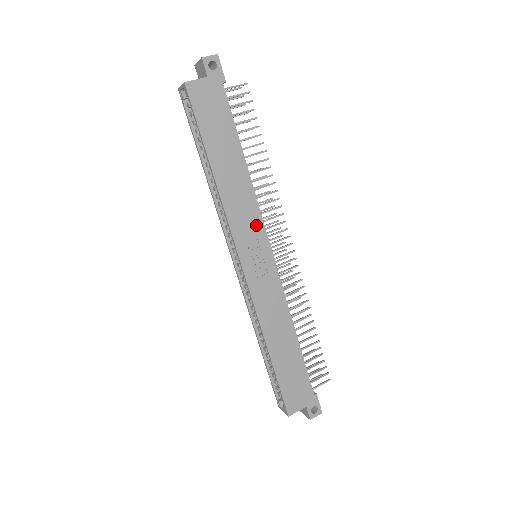
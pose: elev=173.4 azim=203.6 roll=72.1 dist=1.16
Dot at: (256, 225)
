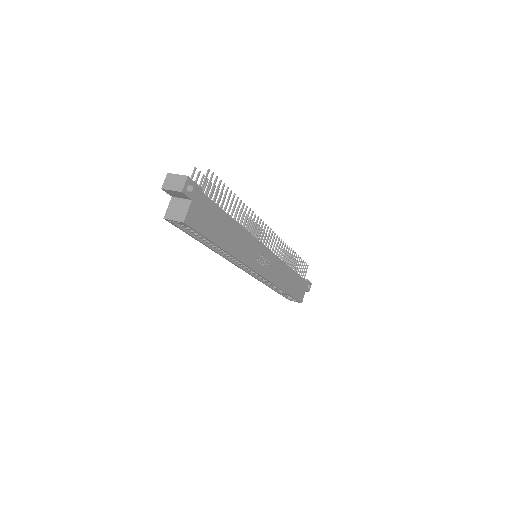
Dot at: (255, 246)
